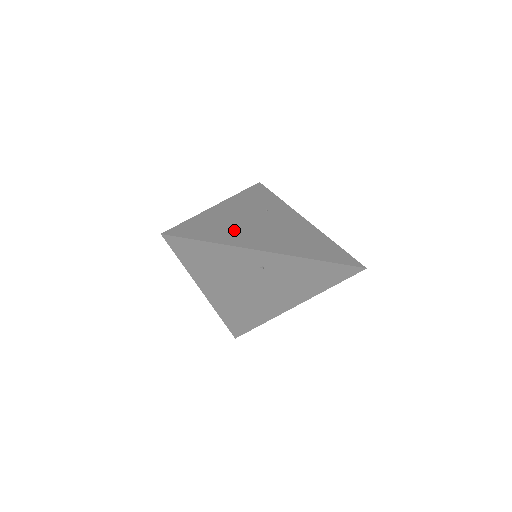
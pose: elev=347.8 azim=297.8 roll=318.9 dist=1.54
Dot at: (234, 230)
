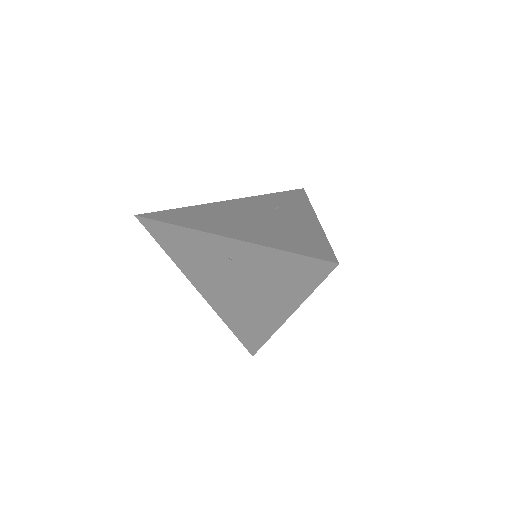
Dot at: (213, 218)
